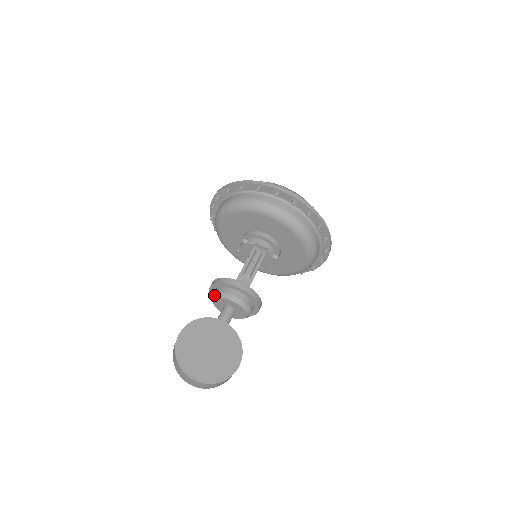
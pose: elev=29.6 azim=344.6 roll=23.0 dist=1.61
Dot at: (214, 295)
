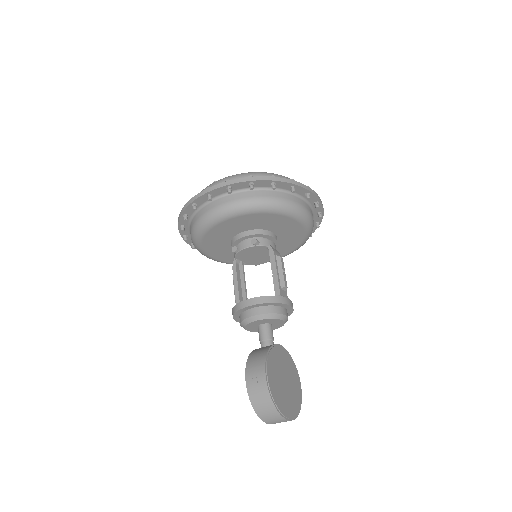
Dot at: (259, 316)
